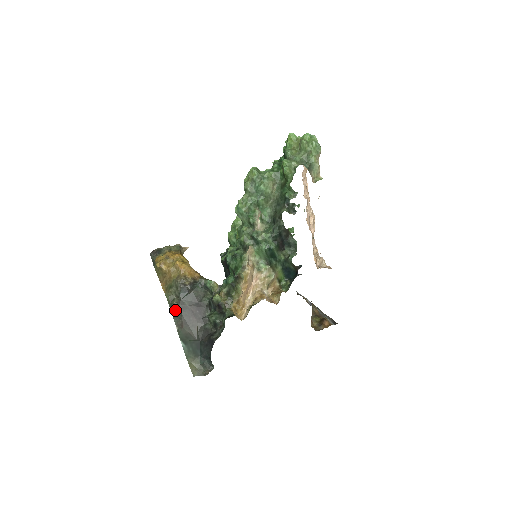
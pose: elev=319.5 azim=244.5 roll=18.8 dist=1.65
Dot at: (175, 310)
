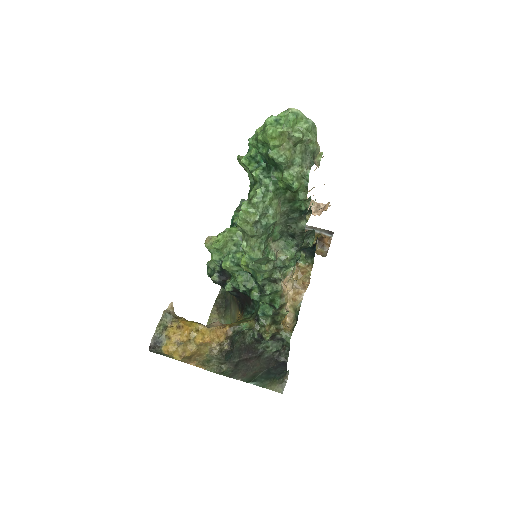
Dot at: (230, 373)
